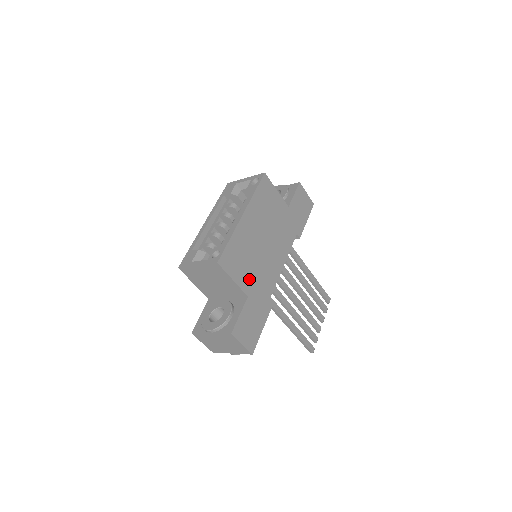
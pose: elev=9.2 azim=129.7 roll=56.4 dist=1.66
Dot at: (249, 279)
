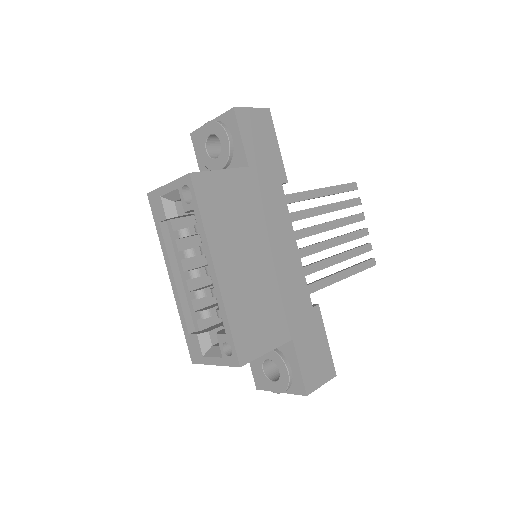
Dot at: (279, 322)
